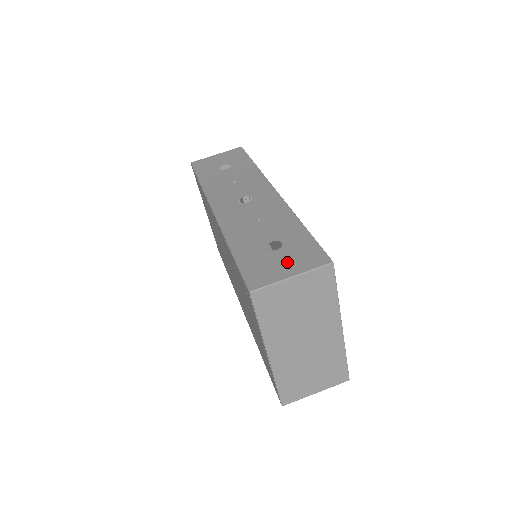
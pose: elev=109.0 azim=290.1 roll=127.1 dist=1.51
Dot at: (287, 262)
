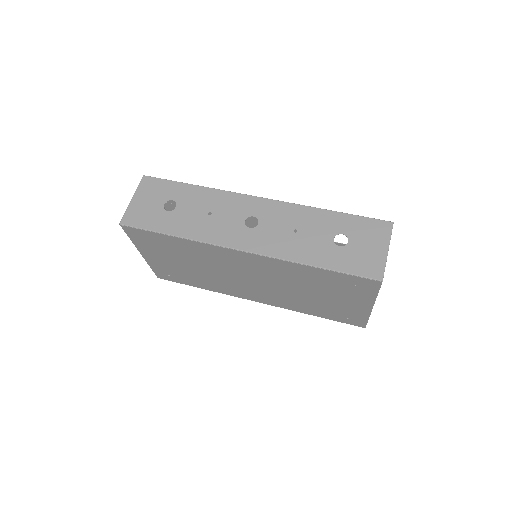
Dot at: (369, 244)
